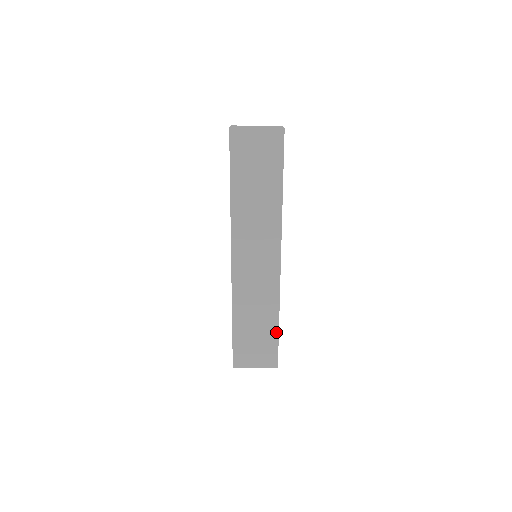
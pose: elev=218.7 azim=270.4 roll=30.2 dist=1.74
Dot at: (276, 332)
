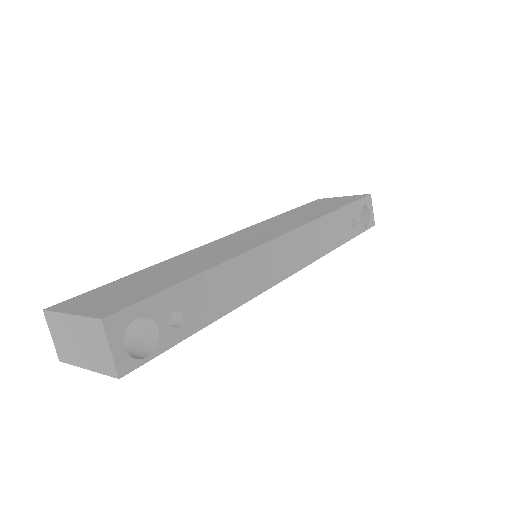
Dot at: occluded
